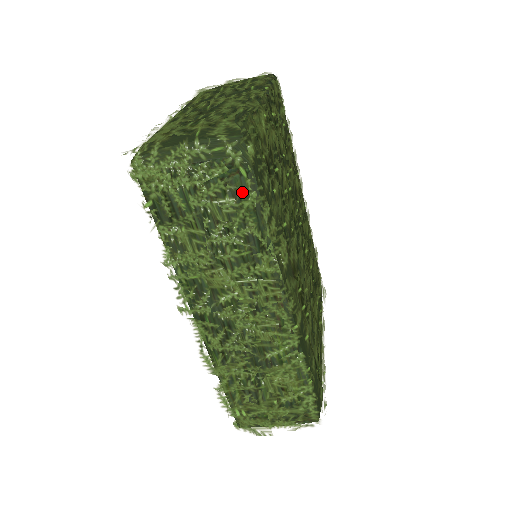
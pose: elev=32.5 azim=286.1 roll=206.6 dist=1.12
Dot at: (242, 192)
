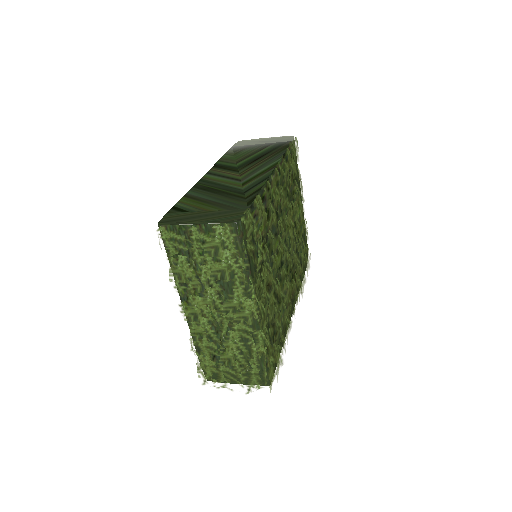
Dot at: occluded
